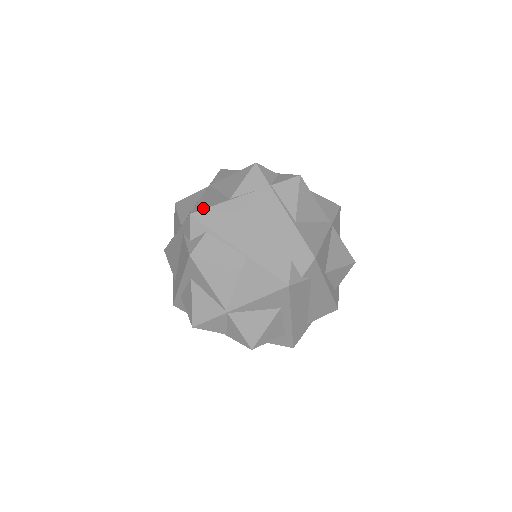
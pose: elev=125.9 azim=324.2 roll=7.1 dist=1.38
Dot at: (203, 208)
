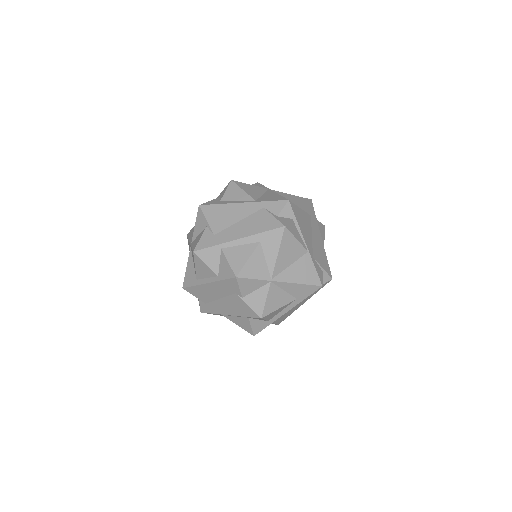
Dot at: occluded
